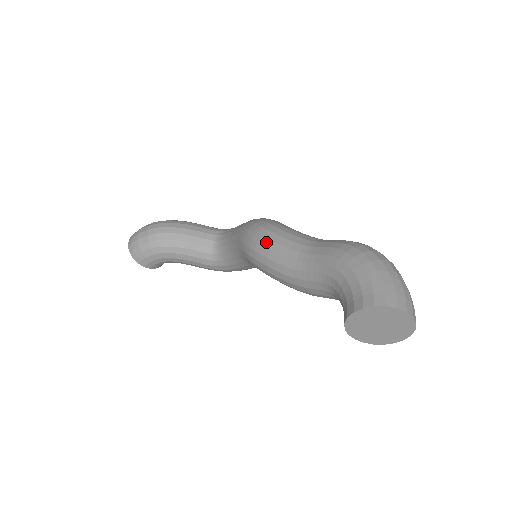
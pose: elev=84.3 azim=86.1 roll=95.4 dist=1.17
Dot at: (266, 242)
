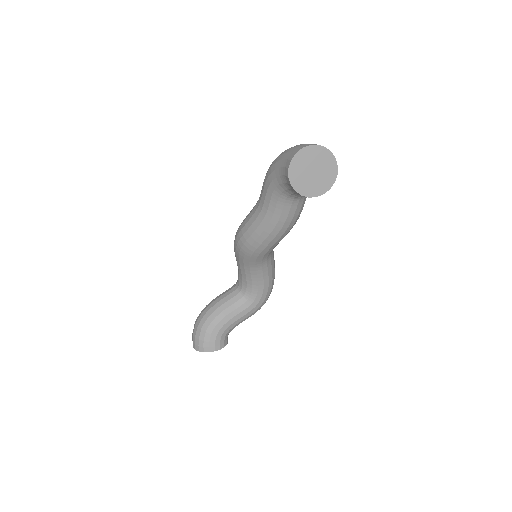
Dot at: (242, 231)
